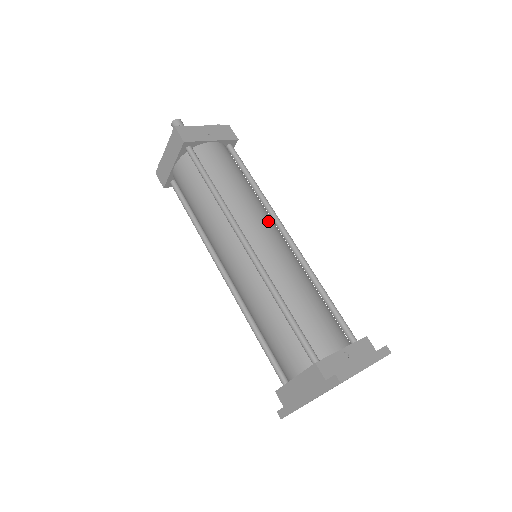
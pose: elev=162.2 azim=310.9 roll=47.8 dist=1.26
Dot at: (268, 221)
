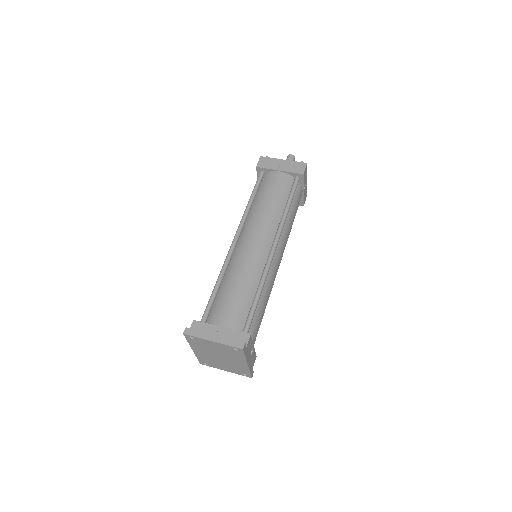
Dot at: (264, 232)
